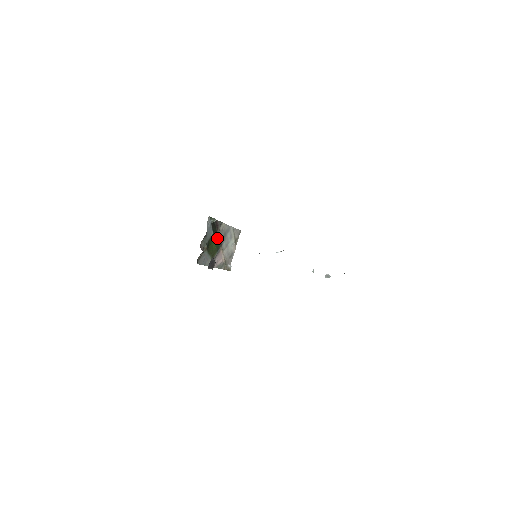
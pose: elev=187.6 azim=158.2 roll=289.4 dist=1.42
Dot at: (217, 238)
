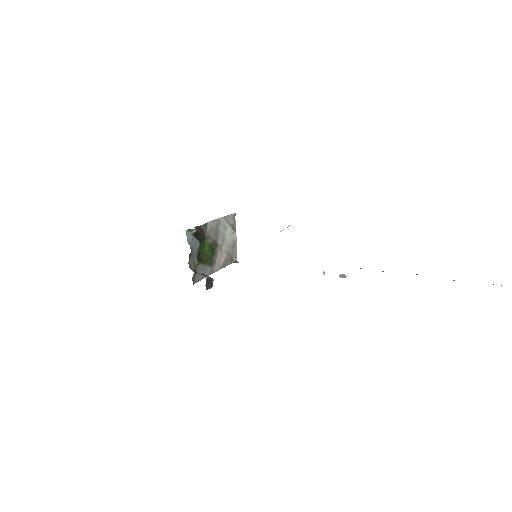
Dot at: (208, 242)
